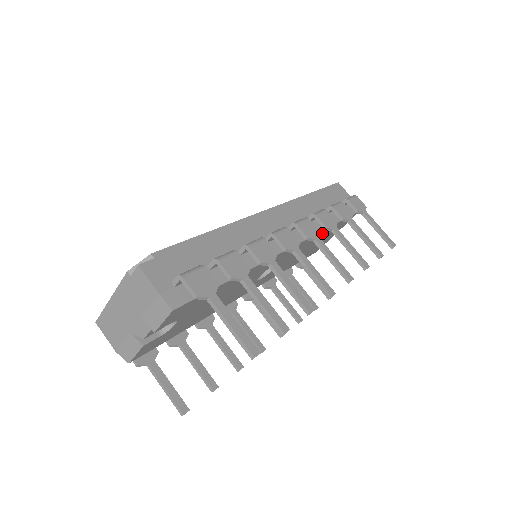
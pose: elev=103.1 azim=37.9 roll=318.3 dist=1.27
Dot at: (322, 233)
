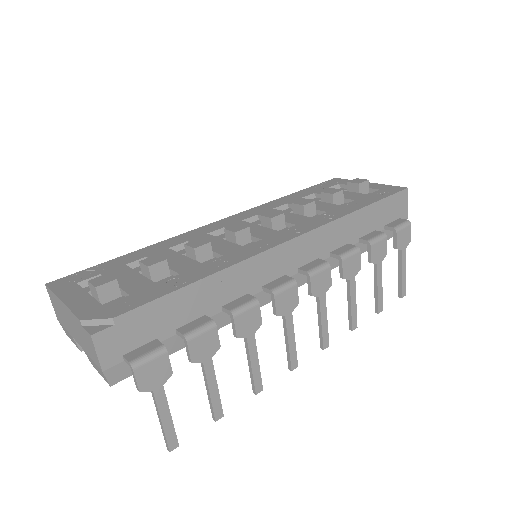
Dot at: occluded
